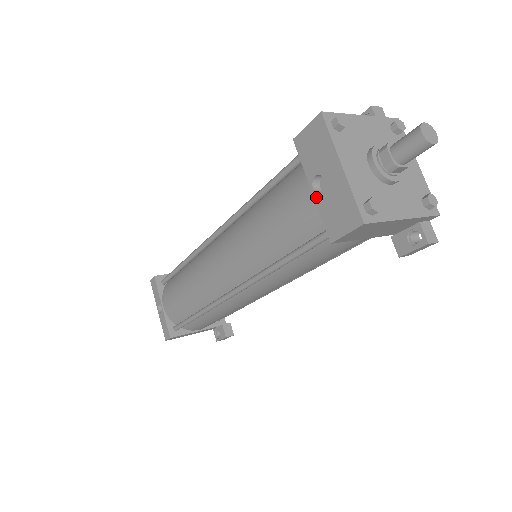
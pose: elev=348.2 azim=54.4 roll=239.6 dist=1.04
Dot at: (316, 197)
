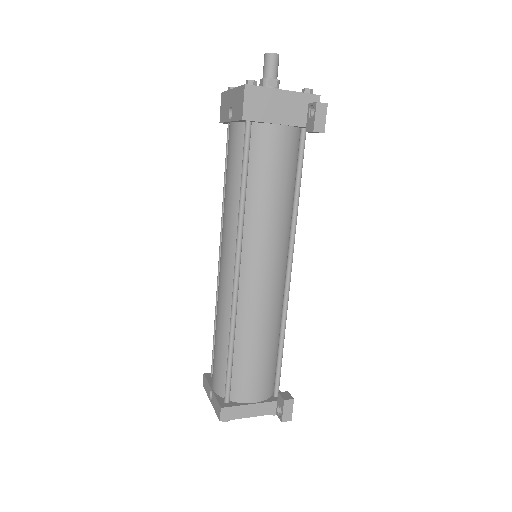
Dot at: (232, 119)
